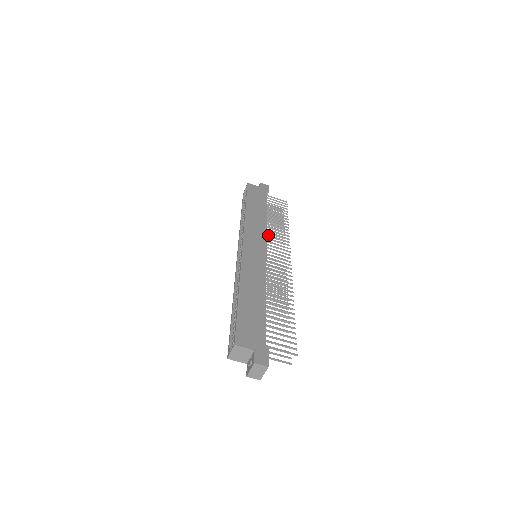
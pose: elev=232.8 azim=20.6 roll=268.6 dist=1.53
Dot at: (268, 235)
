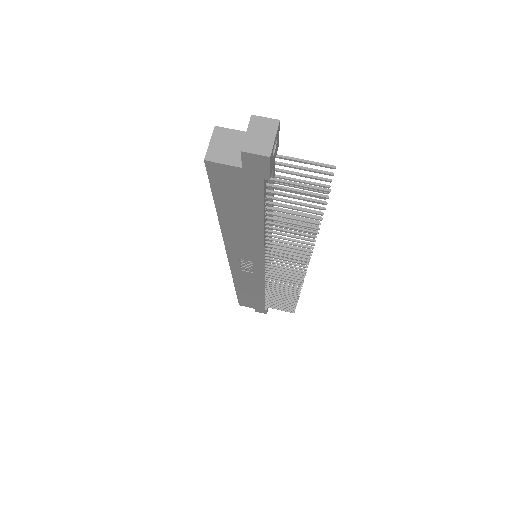
Dot at: (272, 266)
